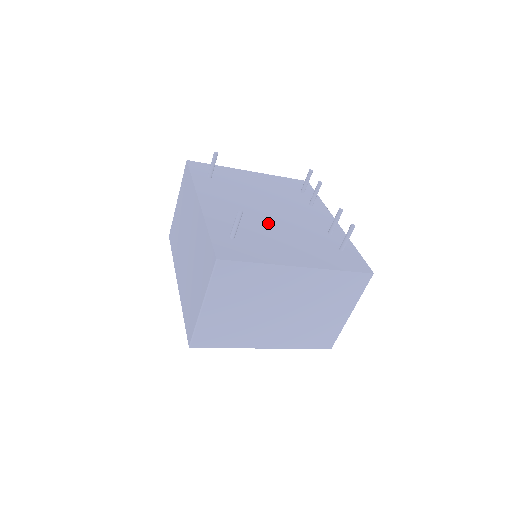
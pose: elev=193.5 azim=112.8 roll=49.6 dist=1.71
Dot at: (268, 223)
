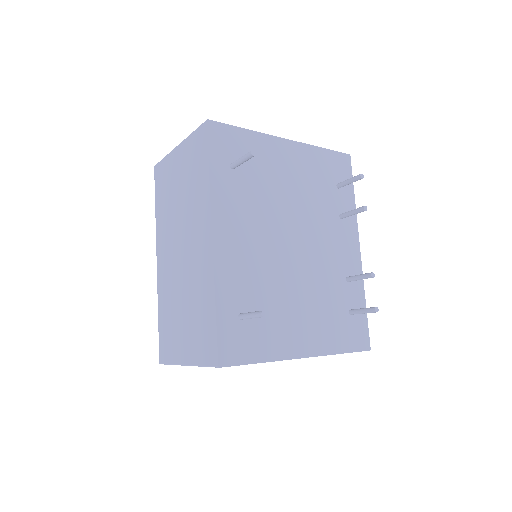
Dot at: (286, 273)
